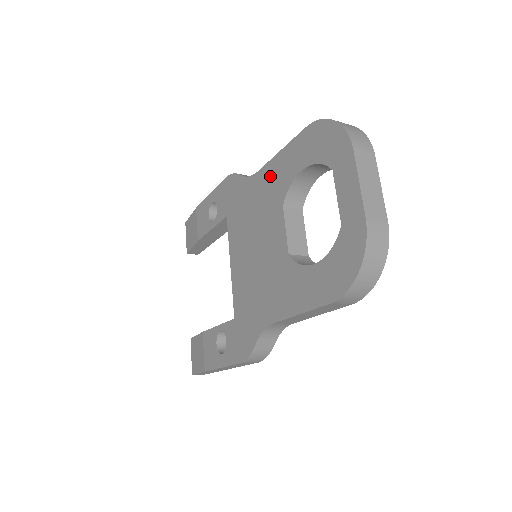
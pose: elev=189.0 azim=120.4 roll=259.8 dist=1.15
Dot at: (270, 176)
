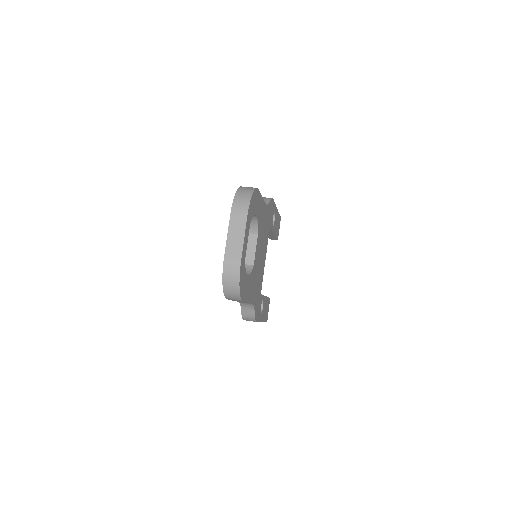
Dot at: occluded
